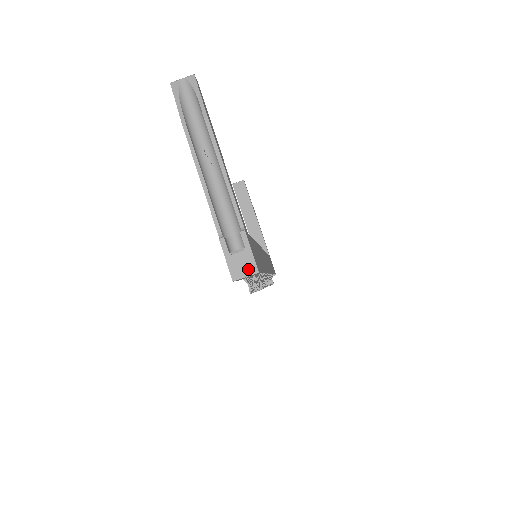
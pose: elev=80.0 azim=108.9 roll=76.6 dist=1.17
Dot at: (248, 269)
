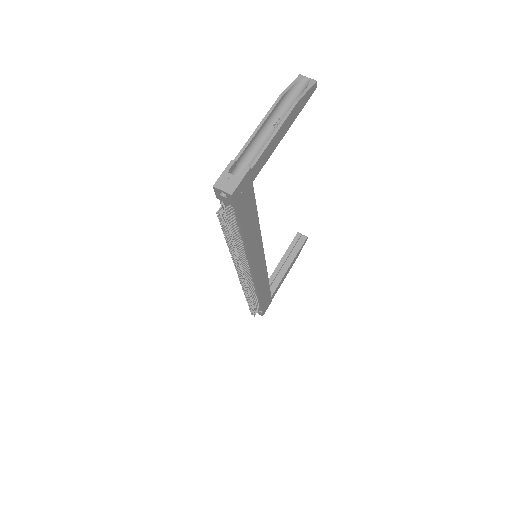
Dot at: (228, 188)
